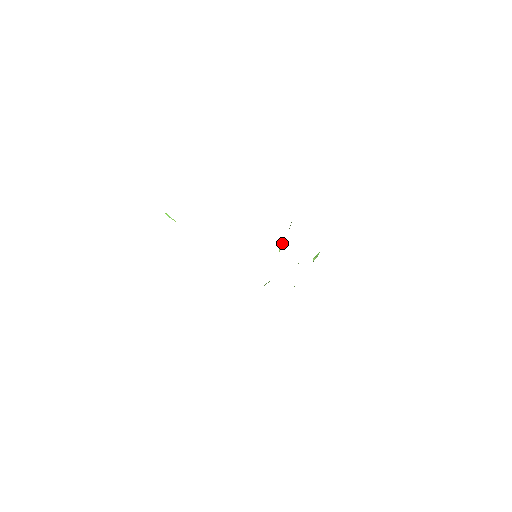
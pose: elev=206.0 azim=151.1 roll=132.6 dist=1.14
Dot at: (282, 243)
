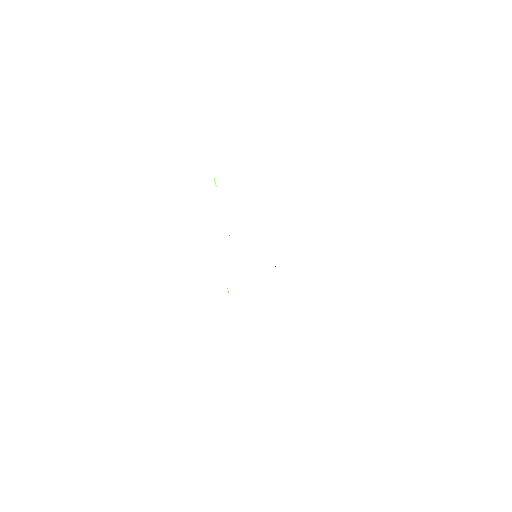
Dot at: occluded
